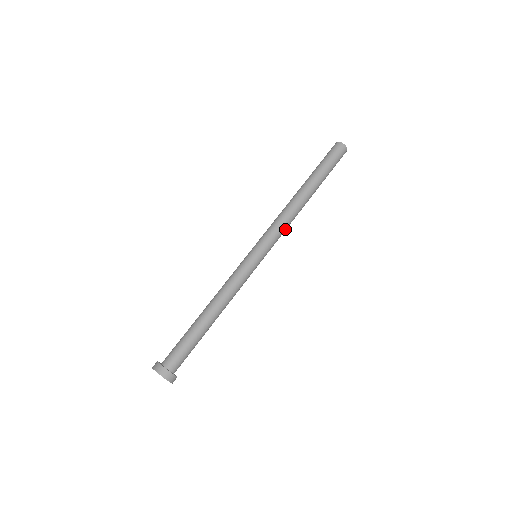
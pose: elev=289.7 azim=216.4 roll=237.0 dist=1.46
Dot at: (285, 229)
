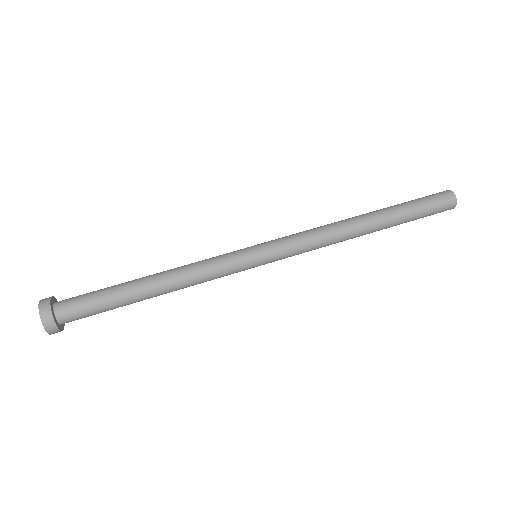
Dot at: (313, 249)
